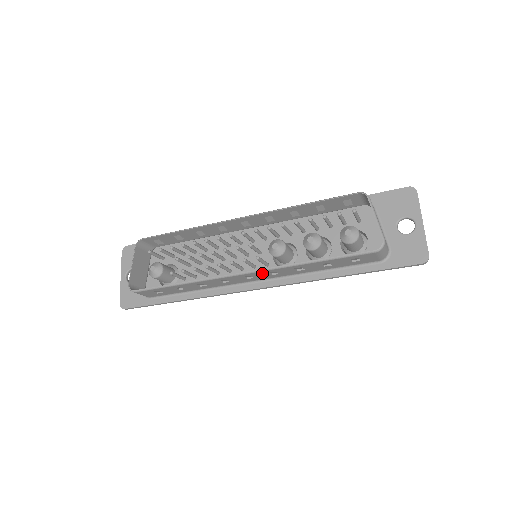
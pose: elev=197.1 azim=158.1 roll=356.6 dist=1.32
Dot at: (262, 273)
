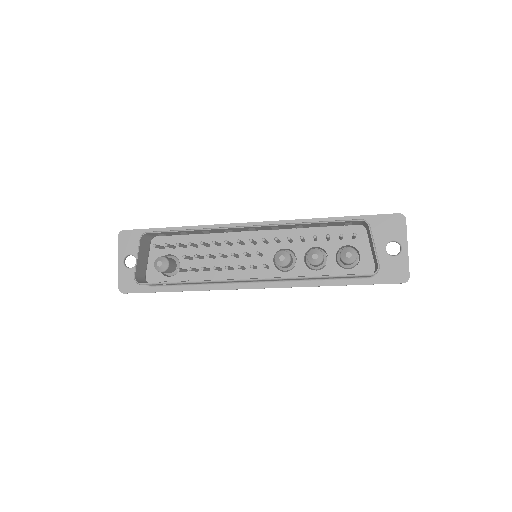
Dot at: occluded
